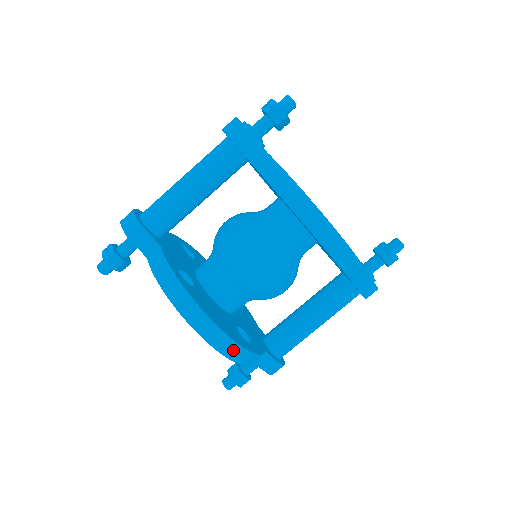
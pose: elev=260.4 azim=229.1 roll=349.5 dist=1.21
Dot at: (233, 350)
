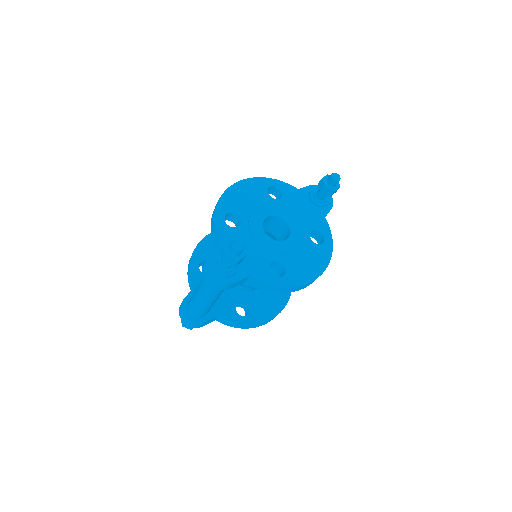
Dot at: occluded
